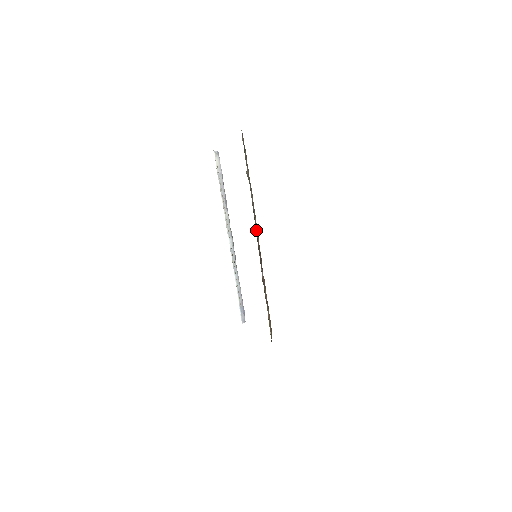
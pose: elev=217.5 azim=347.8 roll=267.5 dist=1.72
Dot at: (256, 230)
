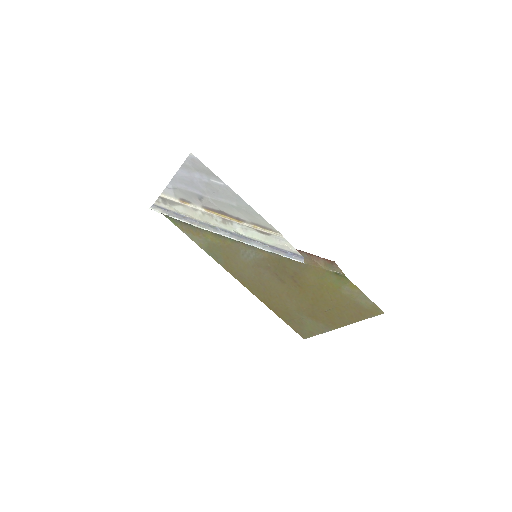
Dot at: occluded
